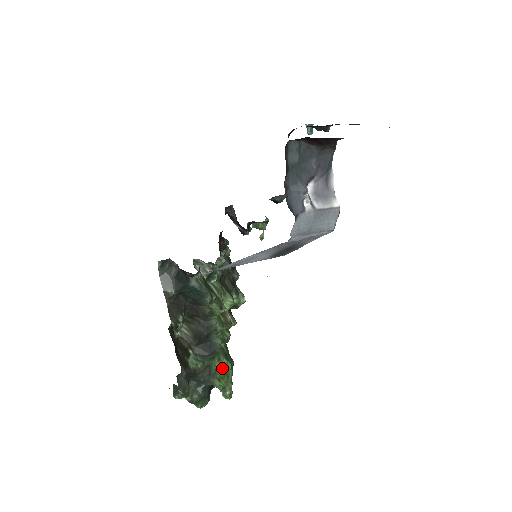
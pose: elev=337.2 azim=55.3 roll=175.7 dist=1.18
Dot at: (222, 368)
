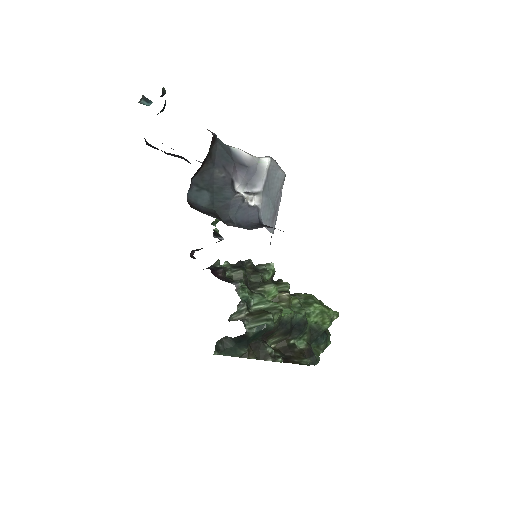
Dot at: (316, 315)
